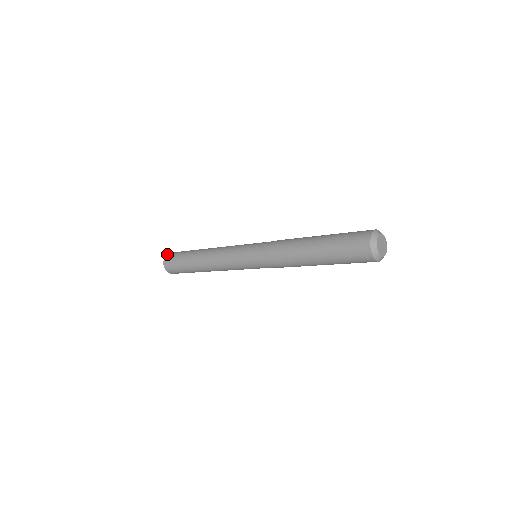
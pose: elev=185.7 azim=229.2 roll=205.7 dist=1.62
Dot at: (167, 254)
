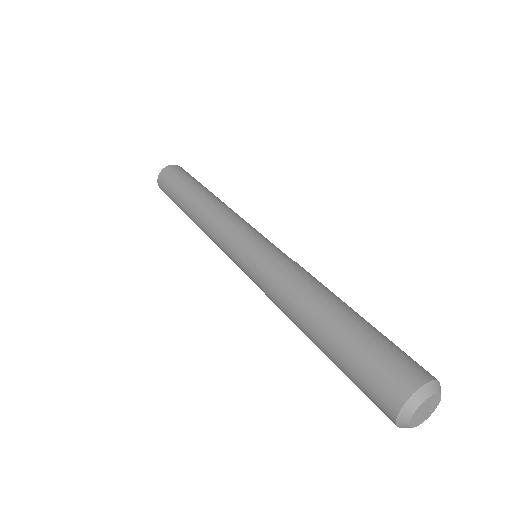
Dot at: occluded
